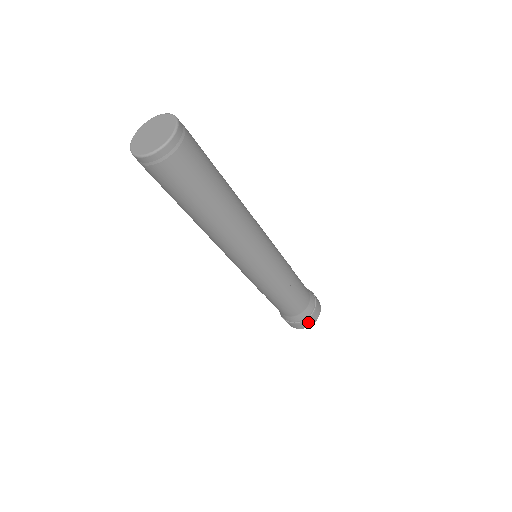
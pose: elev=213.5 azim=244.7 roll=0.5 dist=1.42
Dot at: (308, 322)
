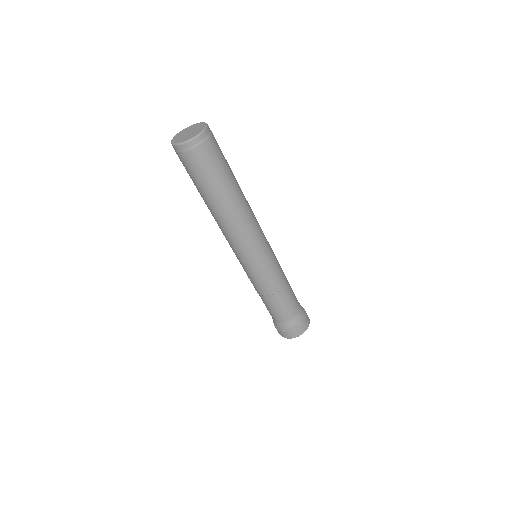
Dot at: (293, 333)
